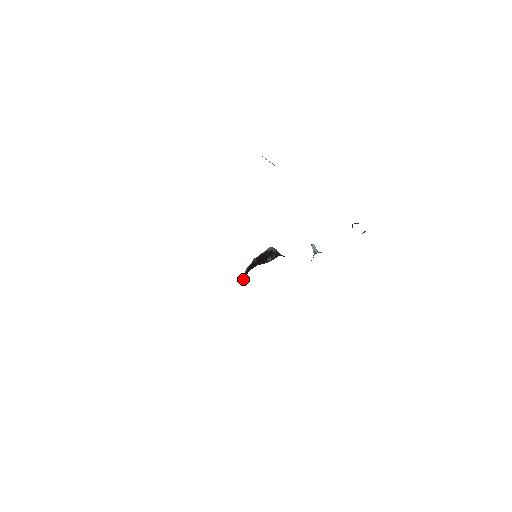
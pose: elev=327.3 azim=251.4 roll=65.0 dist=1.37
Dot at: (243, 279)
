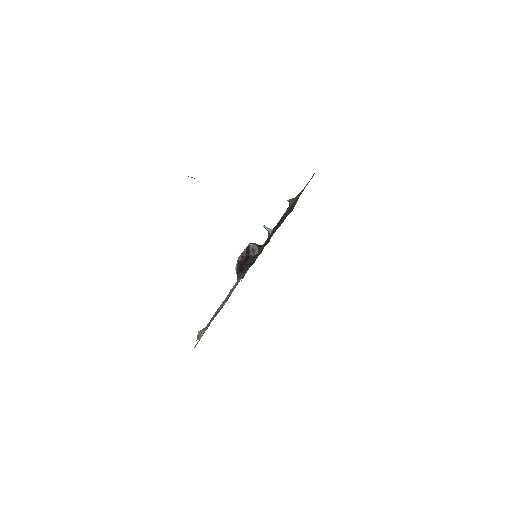
Dot at: (239, 276)
